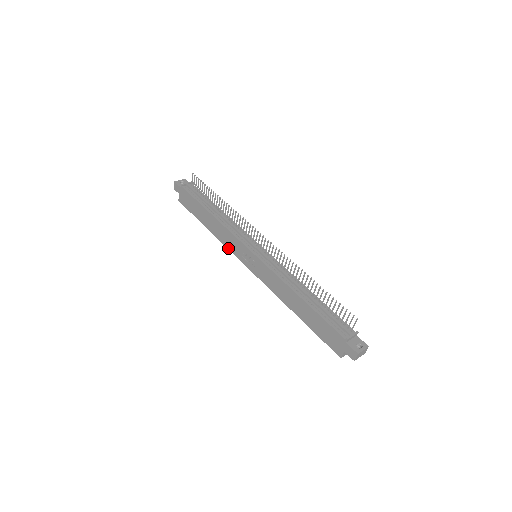
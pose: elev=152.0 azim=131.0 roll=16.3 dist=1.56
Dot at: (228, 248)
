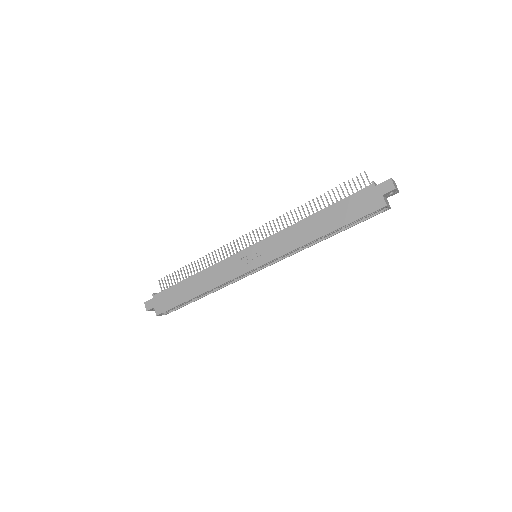
Dot at: (228, 280)
